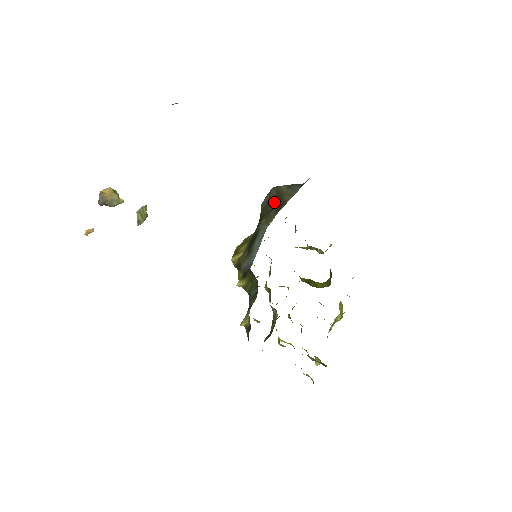
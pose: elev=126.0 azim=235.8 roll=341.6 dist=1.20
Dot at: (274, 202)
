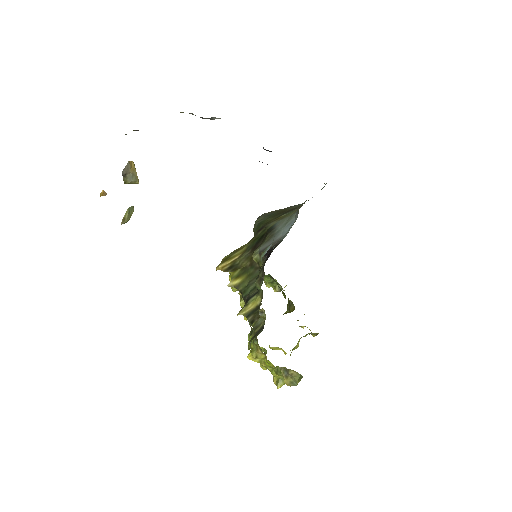
Dot at: (278, 214)
